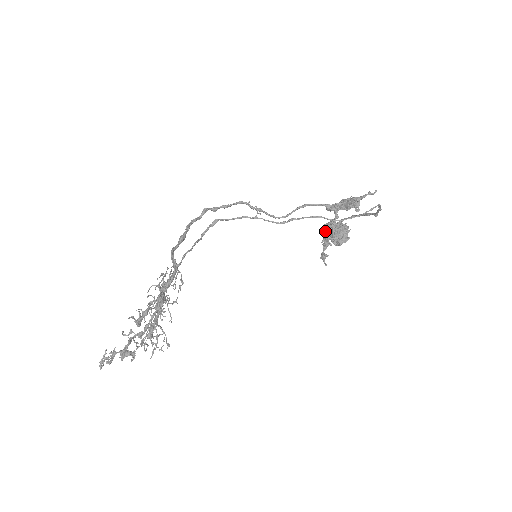
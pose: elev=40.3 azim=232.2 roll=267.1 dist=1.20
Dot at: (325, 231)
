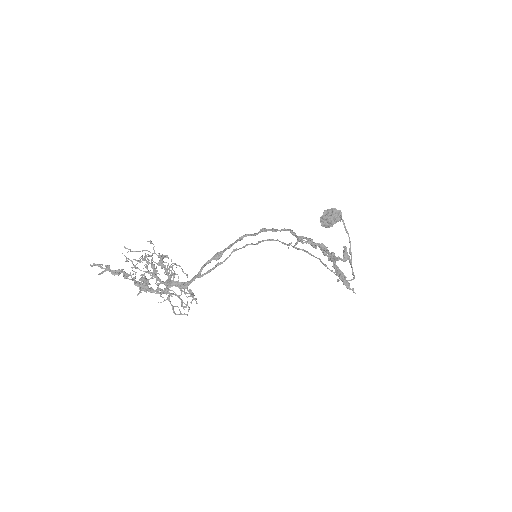
Dot at: occluded
